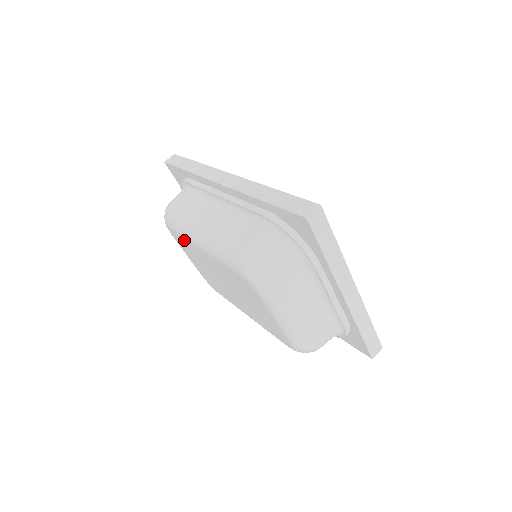
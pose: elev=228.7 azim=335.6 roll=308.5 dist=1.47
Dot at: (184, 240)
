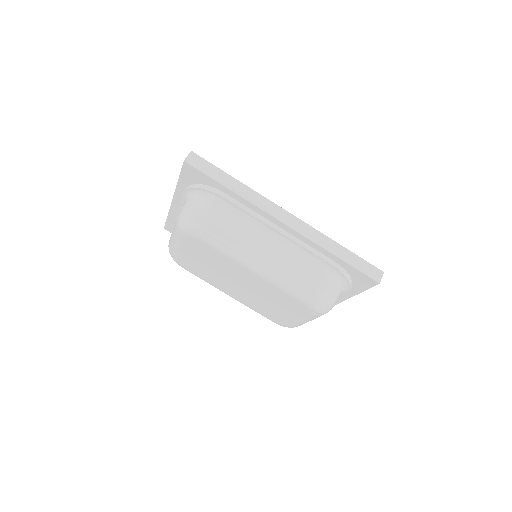
Dot at: (219, 254)
